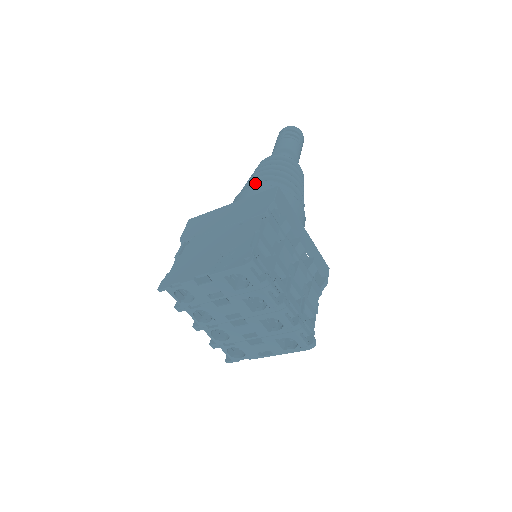
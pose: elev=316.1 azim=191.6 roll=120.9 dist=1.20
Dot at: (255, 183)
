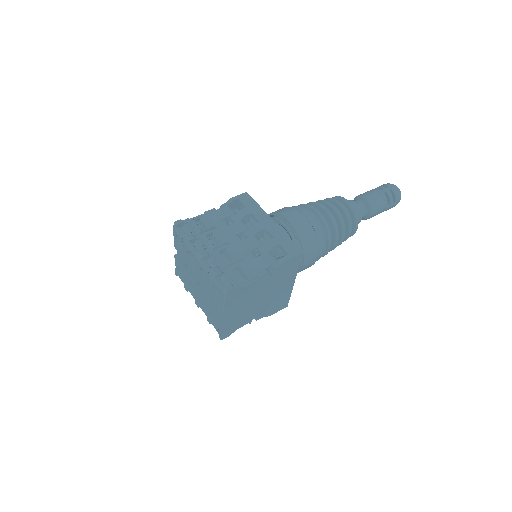
Dot at: occluded
